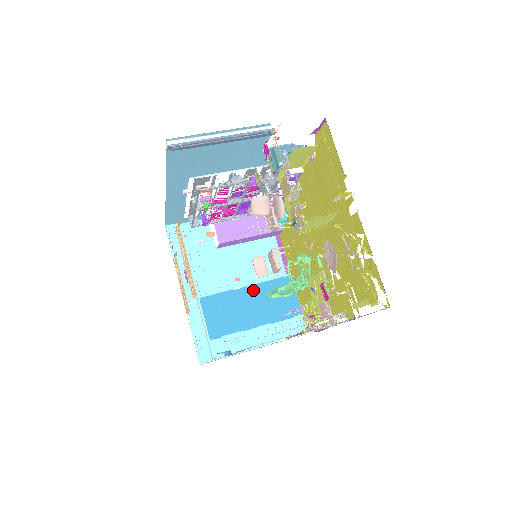
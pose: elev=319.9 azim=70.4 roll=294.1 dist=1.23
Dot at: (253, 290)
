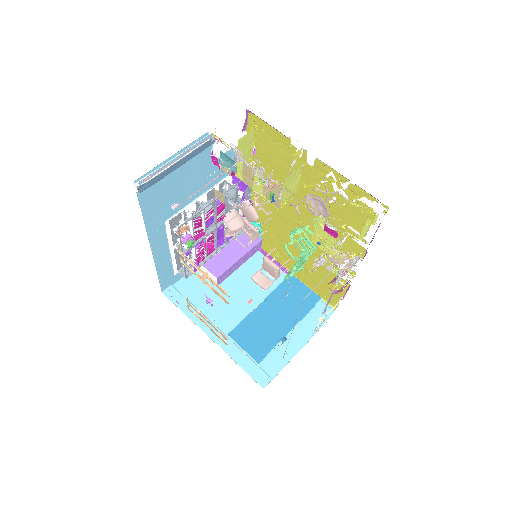
Dot at: (268, 302)
